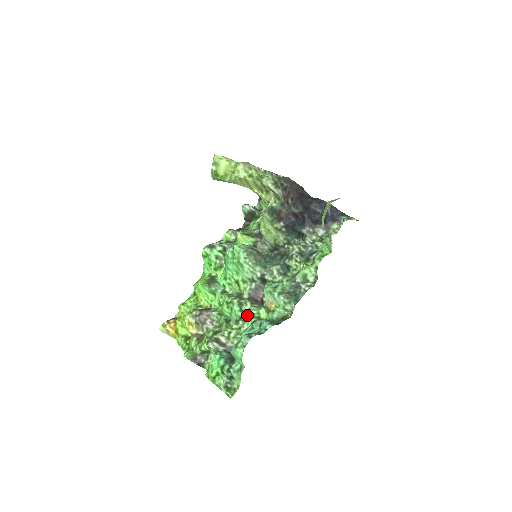
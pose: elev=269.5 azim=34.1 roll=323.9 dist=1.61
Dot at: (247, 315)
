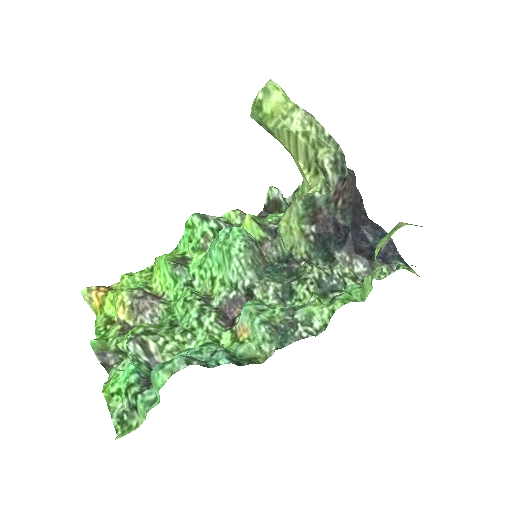
Dot at: (203, 330)
